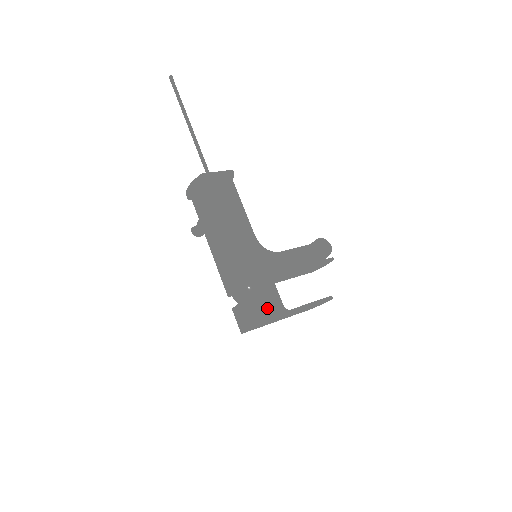
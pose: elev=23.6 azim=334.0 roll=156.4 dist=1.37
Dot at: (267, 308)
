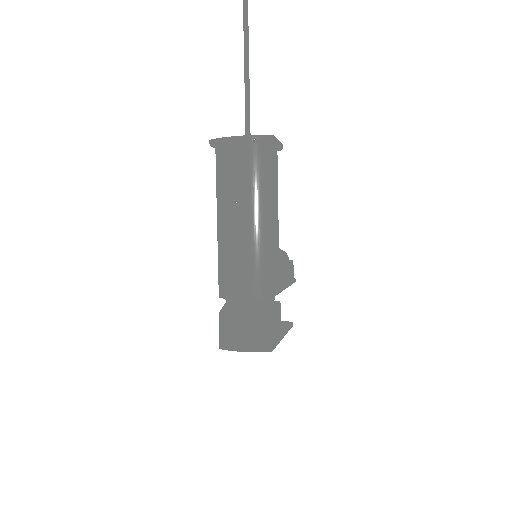
Dot at: (276, 331)
